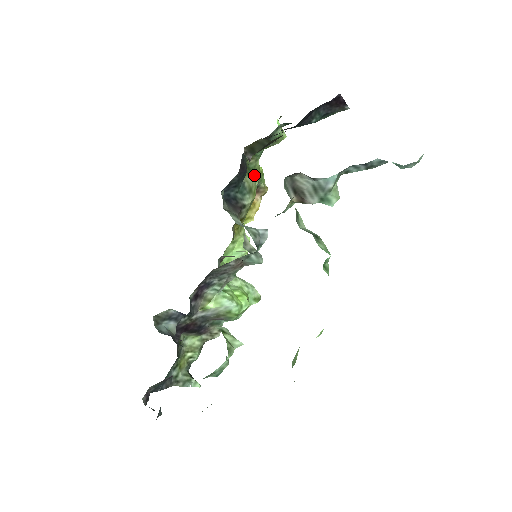
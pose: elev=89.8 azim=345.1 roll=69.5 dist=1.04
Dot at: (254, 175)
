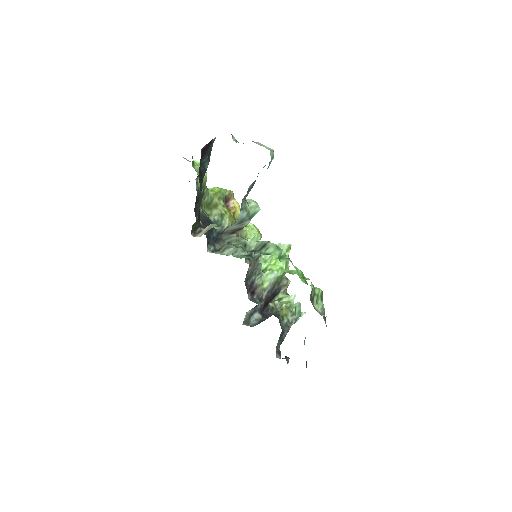
Dot at: (216, 201)
